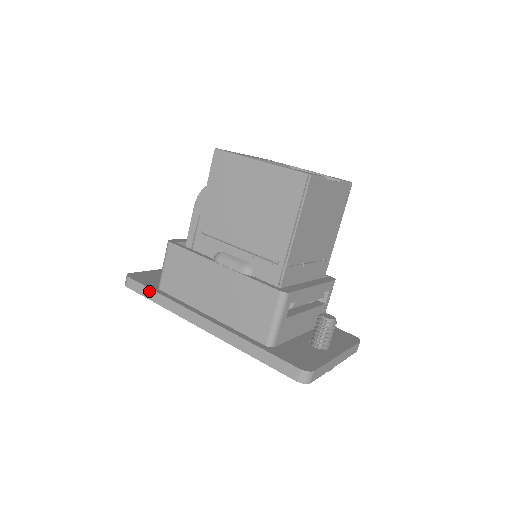
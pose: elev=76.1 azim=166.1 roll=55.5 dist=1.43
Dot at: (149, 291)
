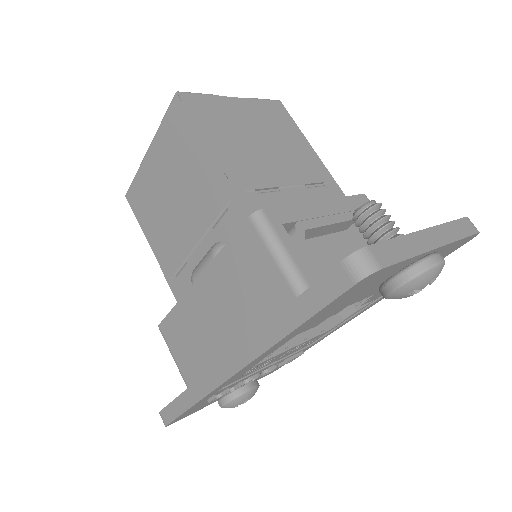
Dot at: (178, 401)
